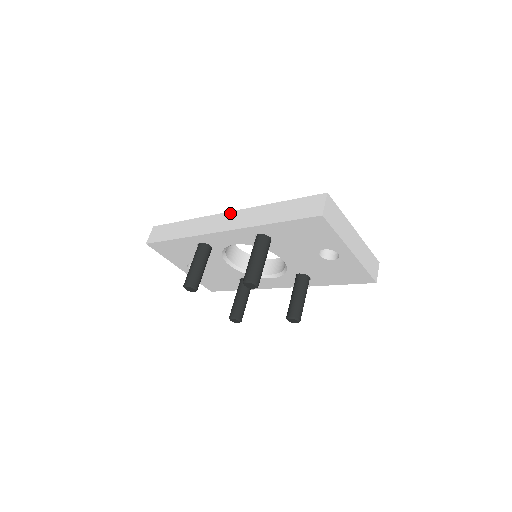
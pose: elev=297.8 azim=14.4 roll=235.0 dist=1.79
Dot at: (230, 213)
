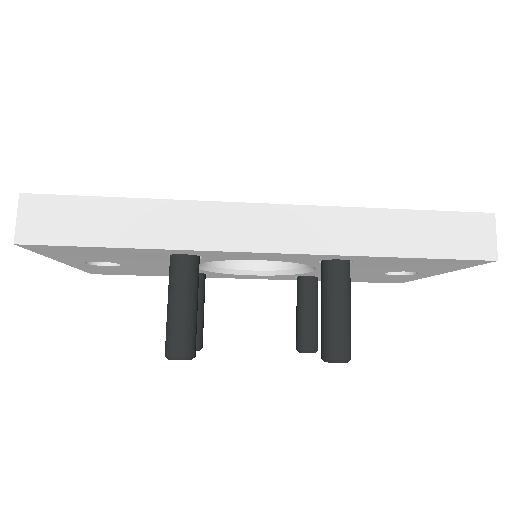
Dot at: (277, 208)
